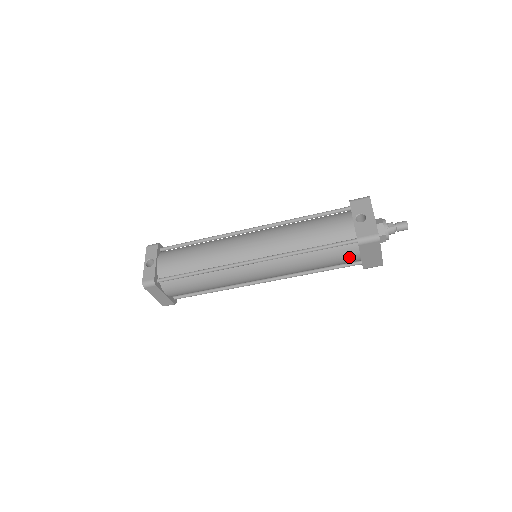
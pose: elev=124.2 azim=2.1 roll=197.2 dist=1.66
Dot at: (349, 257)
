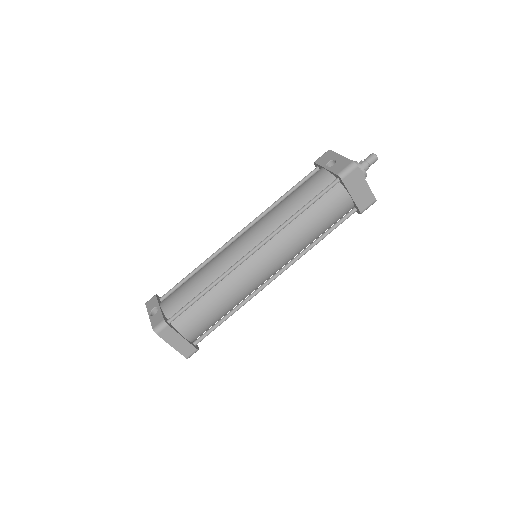
Dot at: (341, 202)
